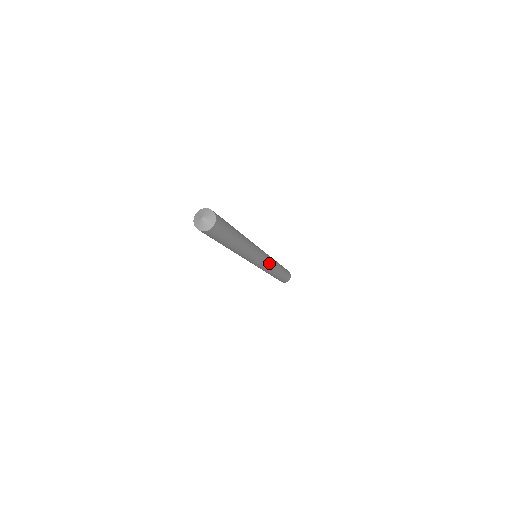
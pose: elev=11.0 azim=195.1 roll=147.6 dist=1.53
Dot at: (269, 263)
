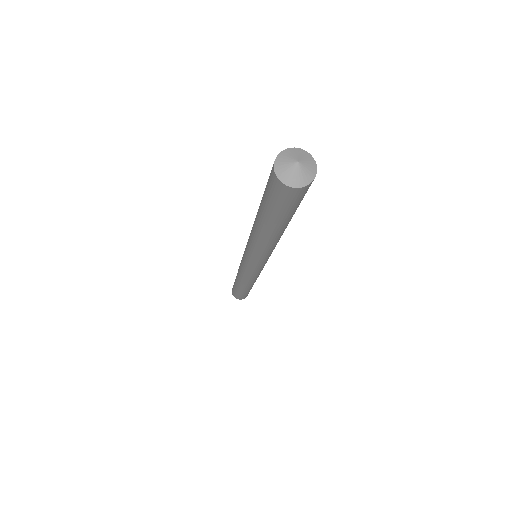
Dot at: occluded
